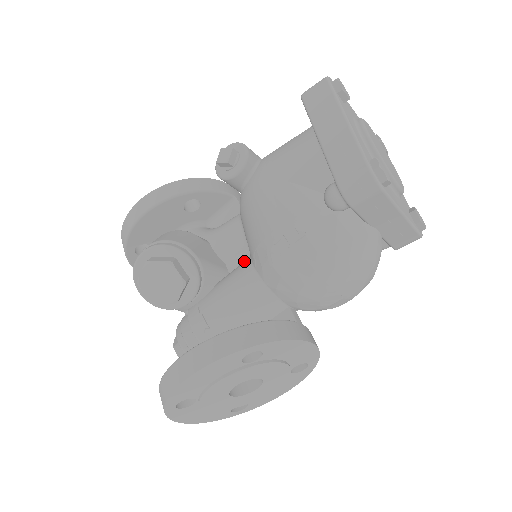
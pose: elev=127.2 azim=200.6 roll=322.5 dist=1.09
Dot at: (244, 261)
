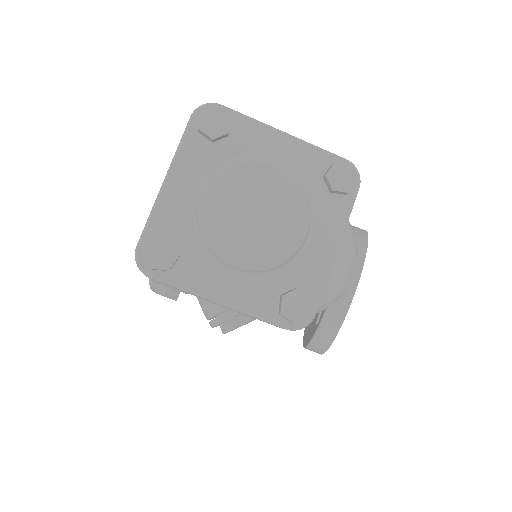
Dot at: occluded
